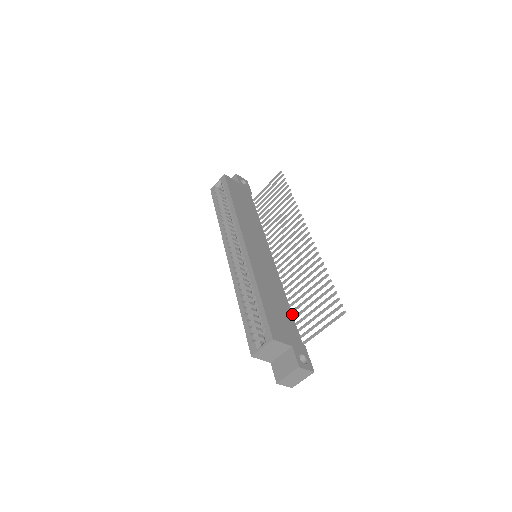
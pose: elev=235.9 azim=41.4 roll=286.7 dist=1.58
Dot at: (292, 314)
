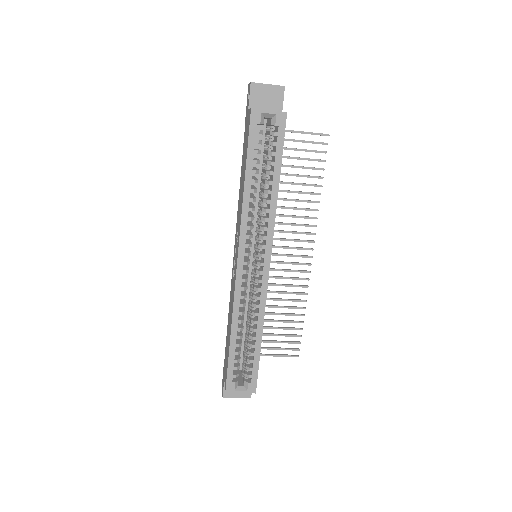
Dot at: occluded
